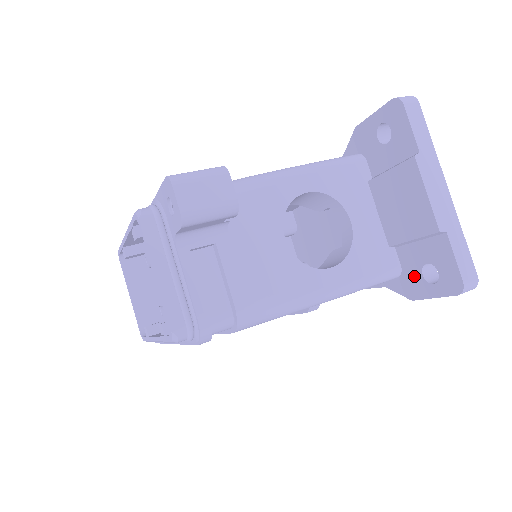
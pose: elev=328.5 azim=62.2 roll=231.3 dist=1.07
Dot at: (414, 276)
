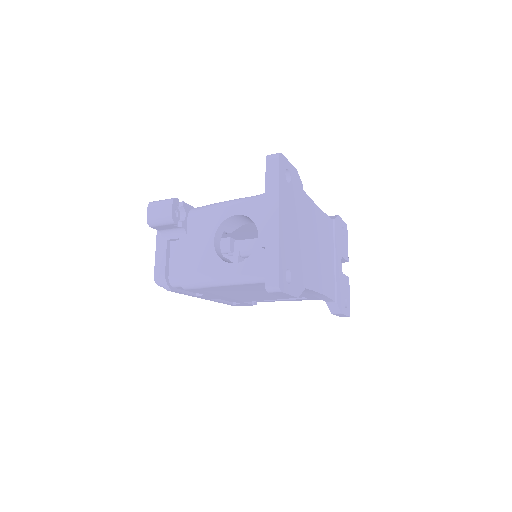
Dot at: occluded
